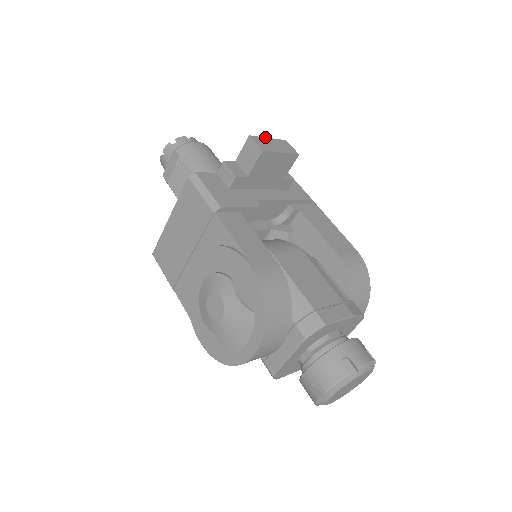
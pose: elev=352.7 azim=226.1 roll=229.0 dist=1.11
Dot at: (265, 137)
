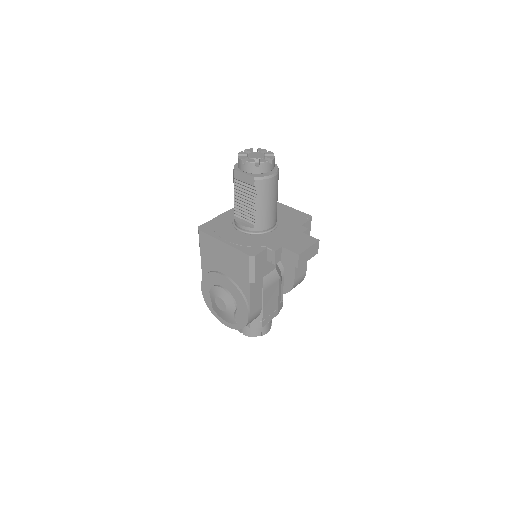
Dot at: (308, 248)
